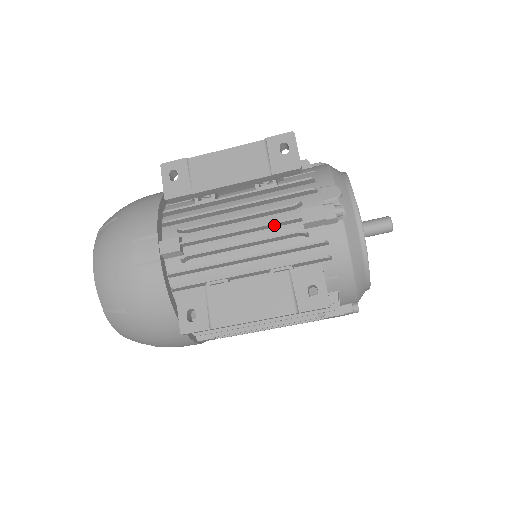
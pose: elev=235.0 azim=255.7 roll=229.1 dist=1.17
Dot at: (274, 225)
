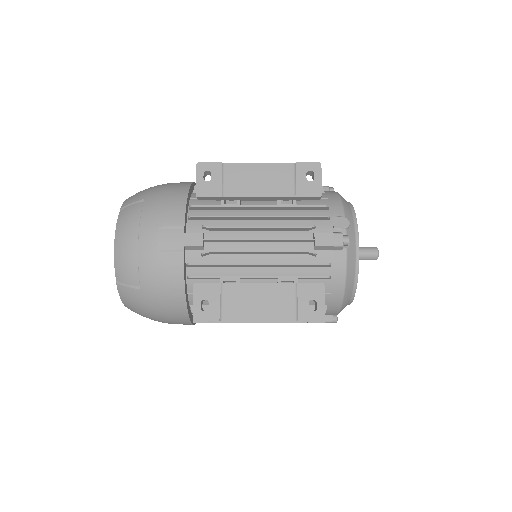
Dot at: (289, 241)
